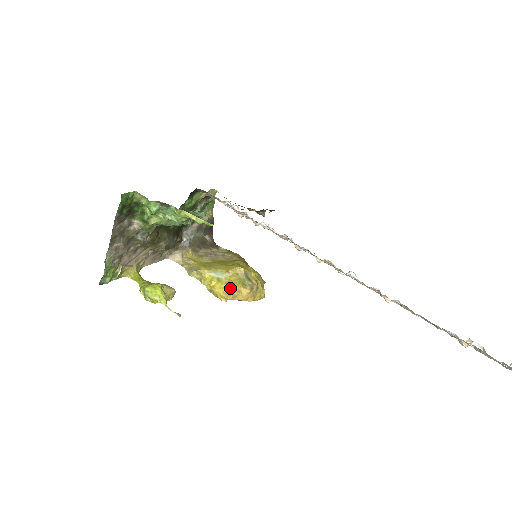
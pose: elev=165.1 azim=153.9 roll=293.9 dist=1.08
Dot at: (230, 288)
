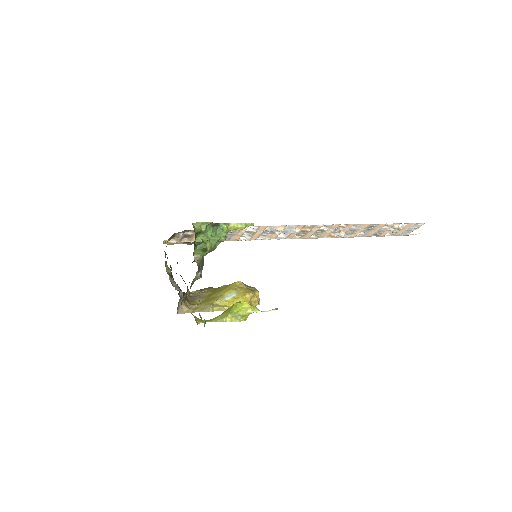
Dot at: (249, 297)
